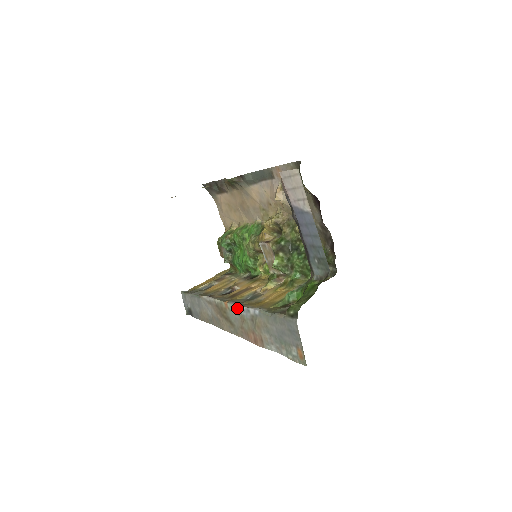
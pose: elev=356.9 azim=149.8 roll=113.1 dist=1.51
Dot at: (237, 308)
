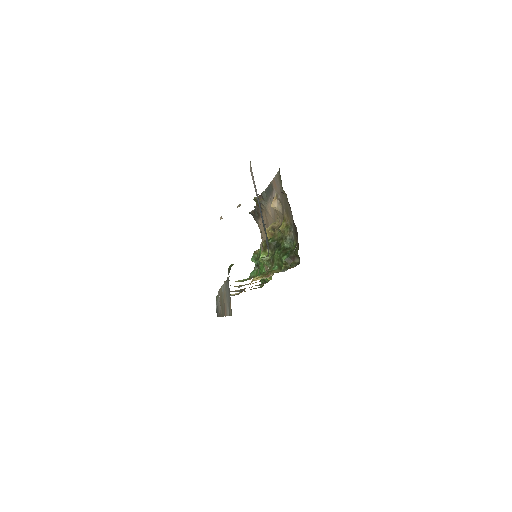
Dot at: occluded
